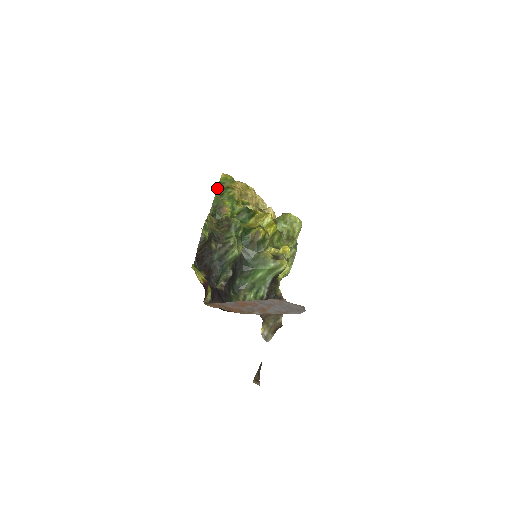
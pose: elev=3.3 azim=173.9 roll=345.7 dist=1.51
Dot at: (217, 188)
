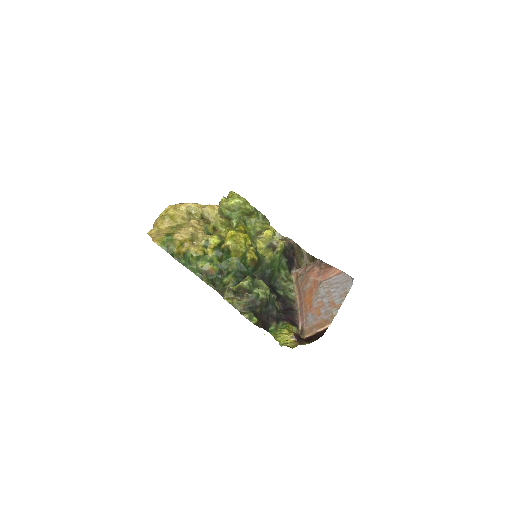
Dot at: (179, 262)
